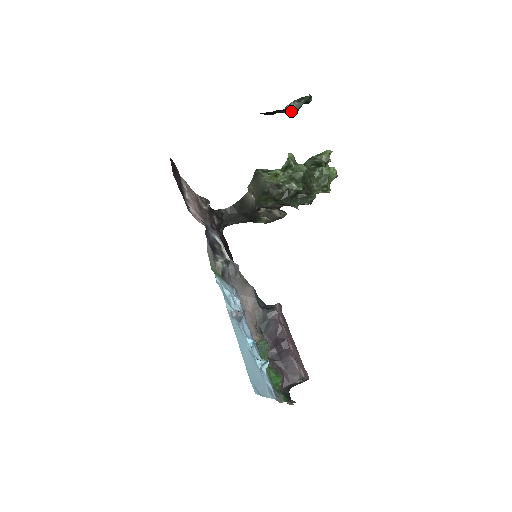
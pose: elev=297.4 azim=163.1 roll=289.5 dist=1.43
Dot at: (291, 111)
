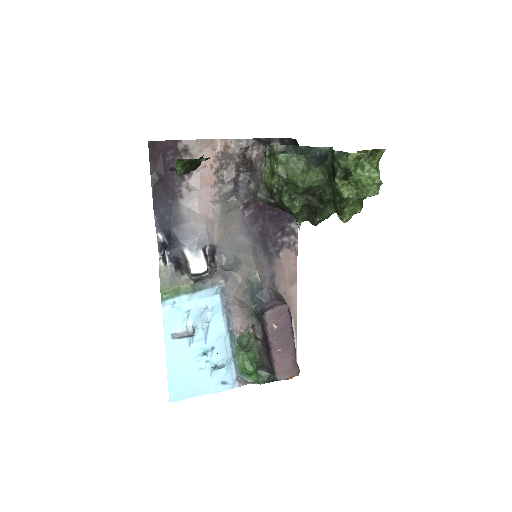
Dot at: occluded
